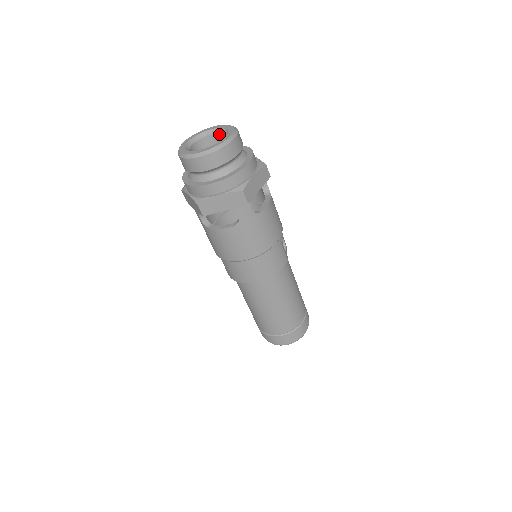
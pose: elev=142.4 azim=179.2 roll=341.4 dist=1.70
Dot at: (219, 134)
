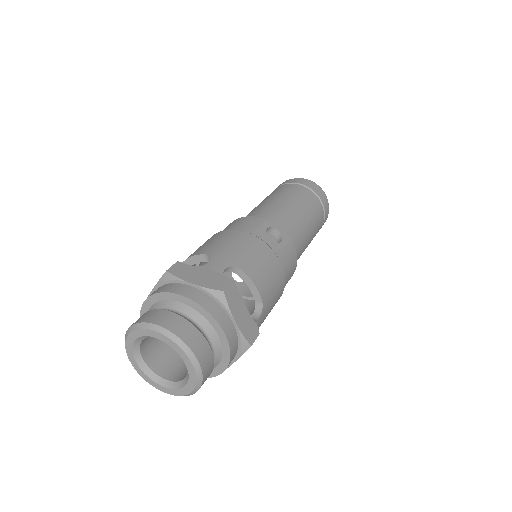
Dot at: occluded
